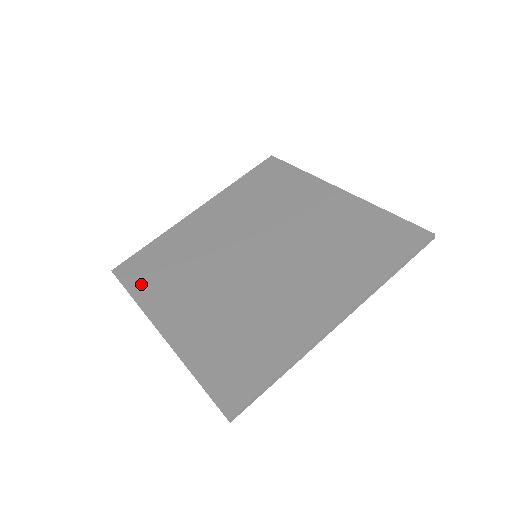
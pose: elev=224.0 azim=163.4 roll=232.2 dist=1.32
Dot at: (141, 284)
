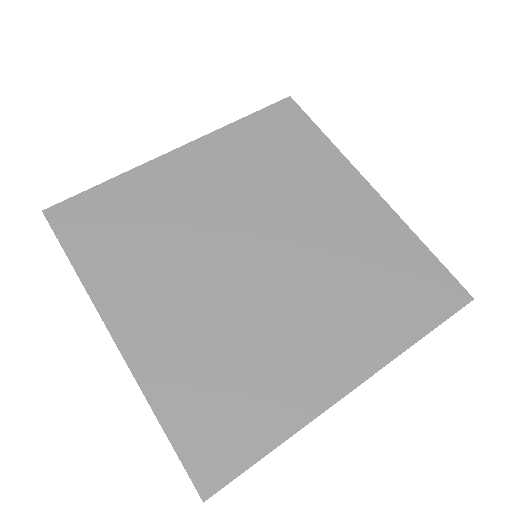
Dot at: (89, 250)
